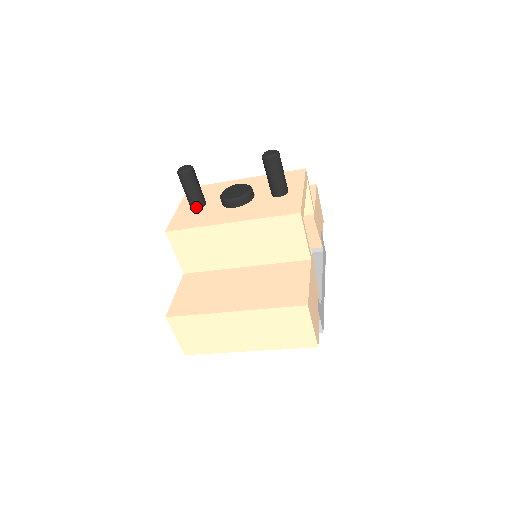
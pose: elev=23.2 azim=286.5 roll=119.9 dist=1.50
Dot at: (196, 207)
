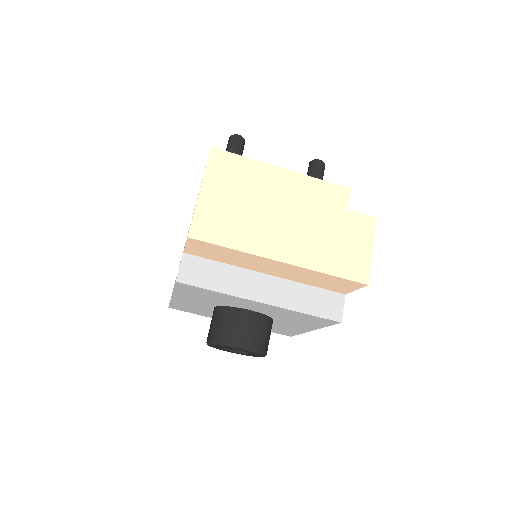
Dot at: occluded
